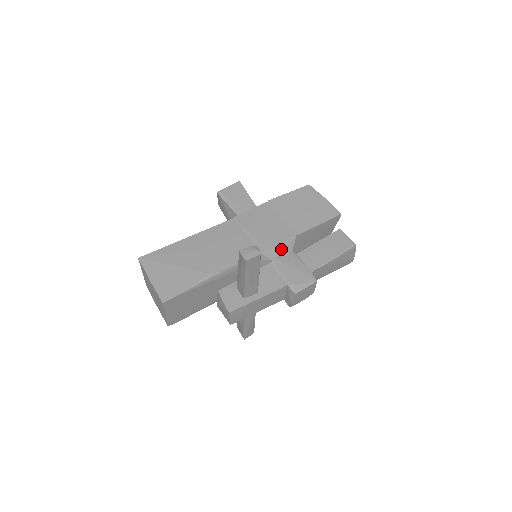
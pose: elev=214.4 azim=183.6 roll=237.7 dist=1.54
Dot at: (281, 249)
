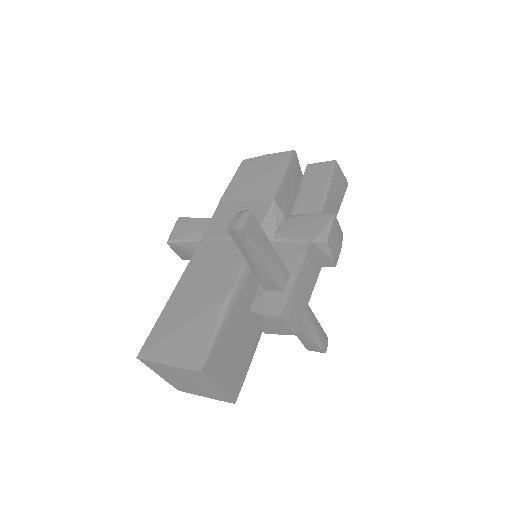
Dot at: (272, 222)
